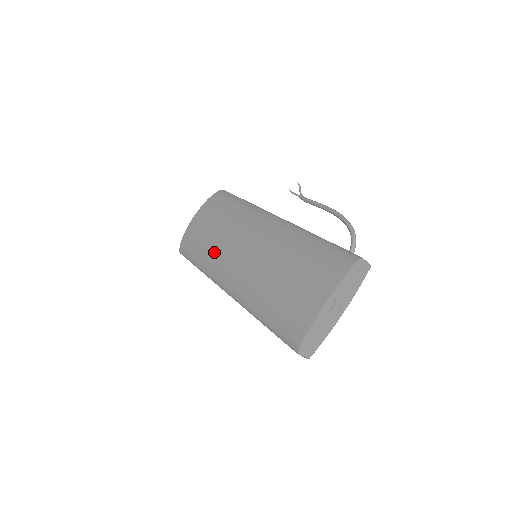
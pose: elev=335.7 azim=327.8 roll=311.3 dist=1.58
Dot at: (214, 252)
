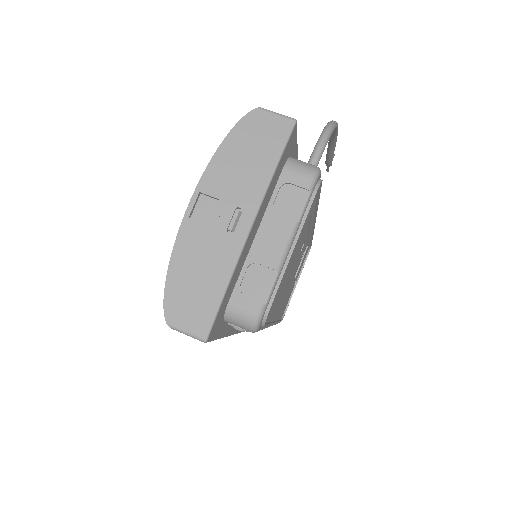
Dot at: occluded
